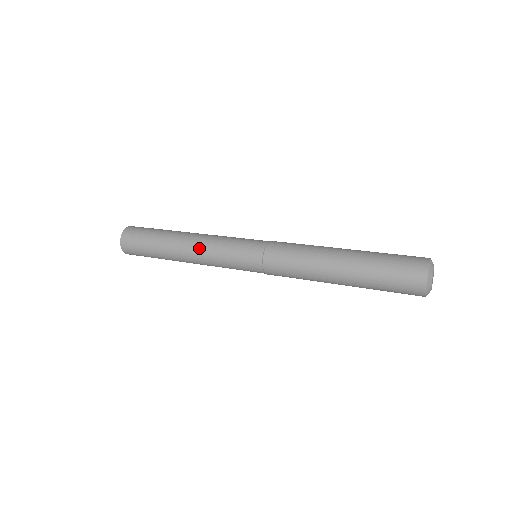
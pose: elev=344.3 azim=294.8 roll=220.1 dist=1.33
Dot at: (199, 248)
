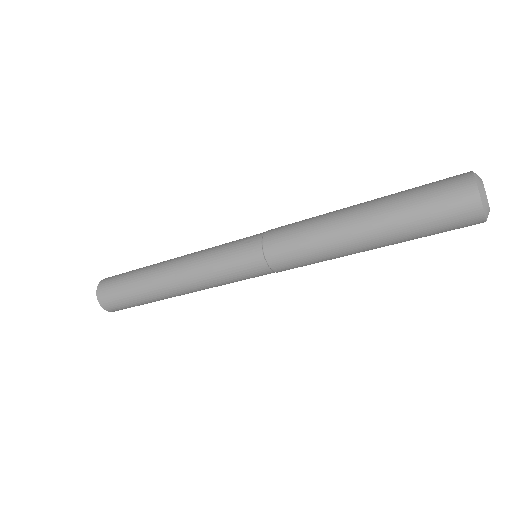
Dot at: (186, 269)
